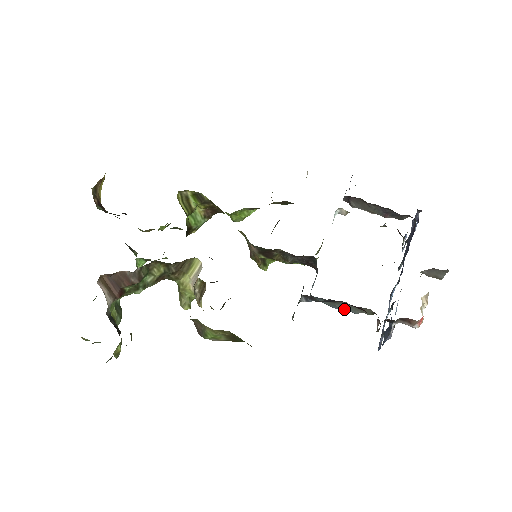
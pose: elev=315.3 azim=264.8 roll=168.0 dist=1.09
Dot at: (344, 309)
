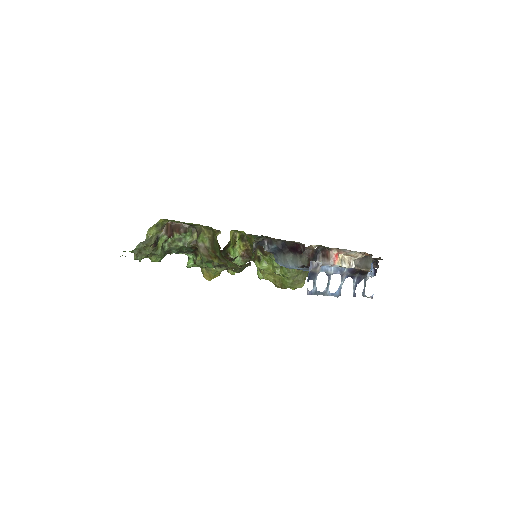
Dot at: (292, 265)
